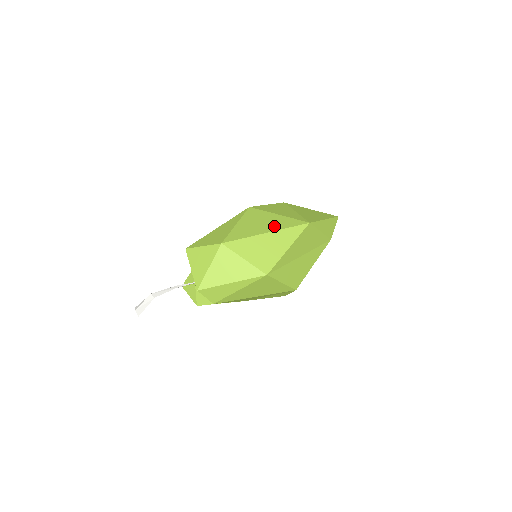
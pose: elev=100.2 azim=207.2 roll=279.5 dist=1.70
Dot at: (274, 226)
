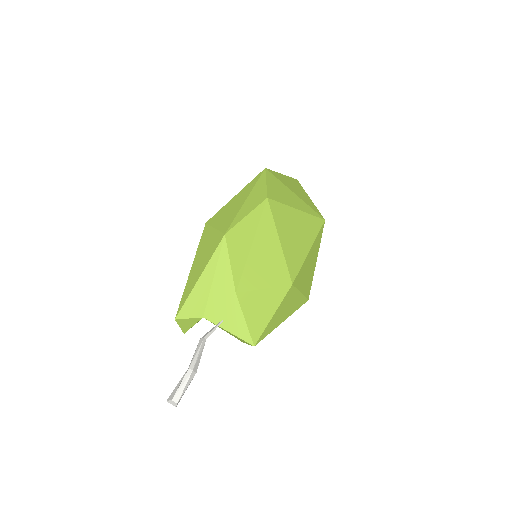
Dot at: (308, 234)
